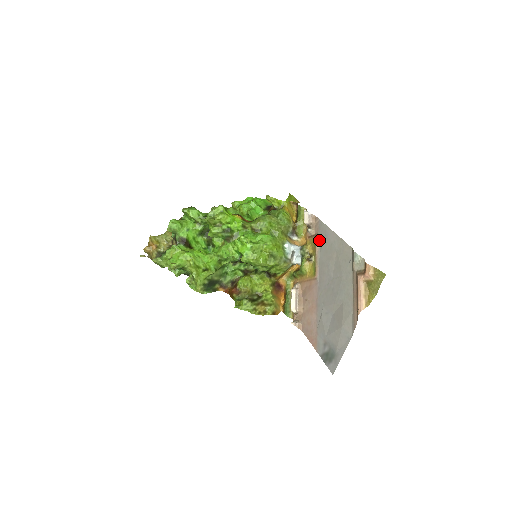
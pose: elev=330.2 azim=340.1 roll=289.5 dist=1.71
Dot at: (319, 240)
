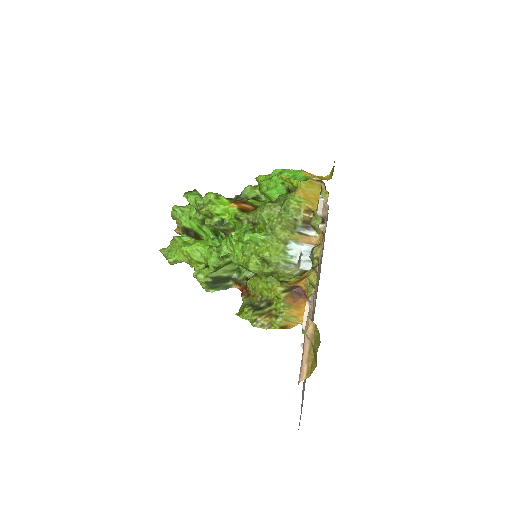
Dot at: occluded
